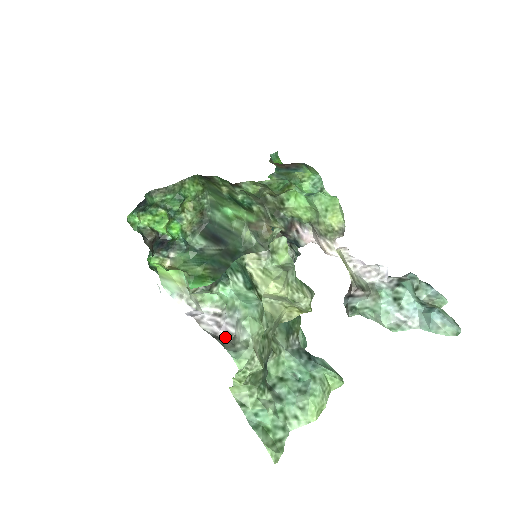
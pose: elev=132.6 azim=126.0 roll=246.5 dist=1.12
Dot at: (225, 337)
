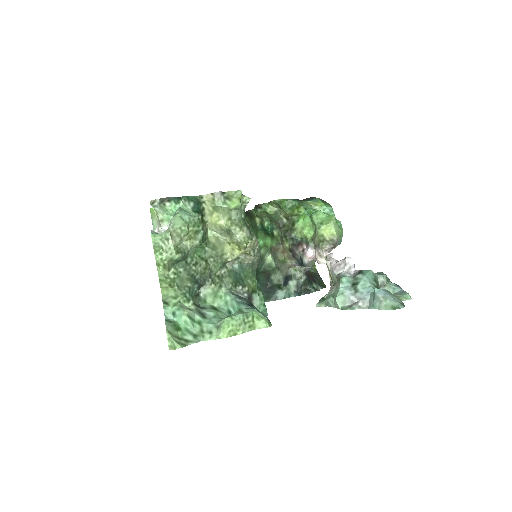
Dot at: occluded
